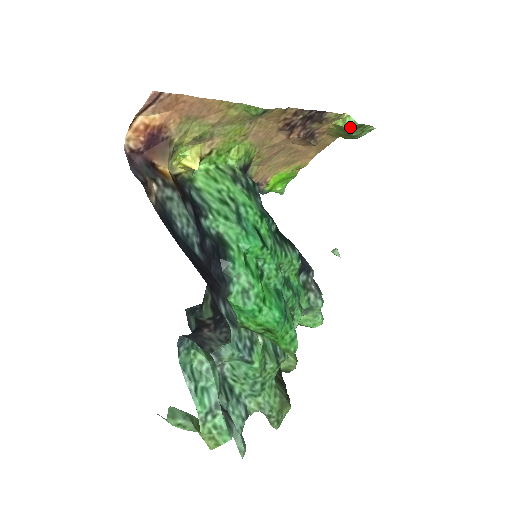
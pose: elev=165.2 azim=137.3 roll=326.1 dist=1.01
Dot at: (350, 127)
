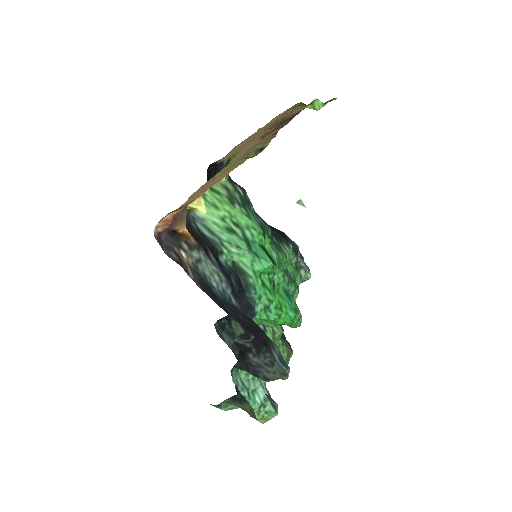
Dot at: (318, 109)
